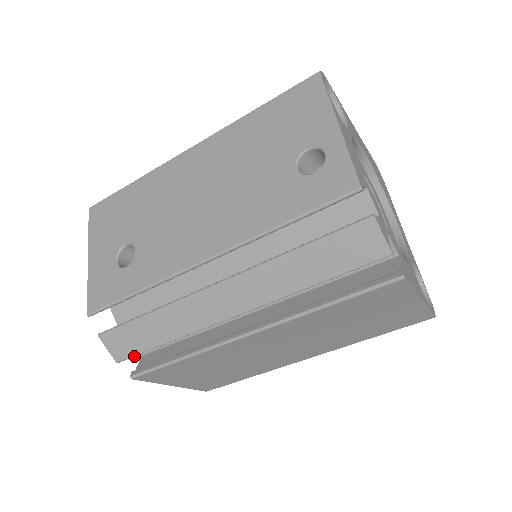
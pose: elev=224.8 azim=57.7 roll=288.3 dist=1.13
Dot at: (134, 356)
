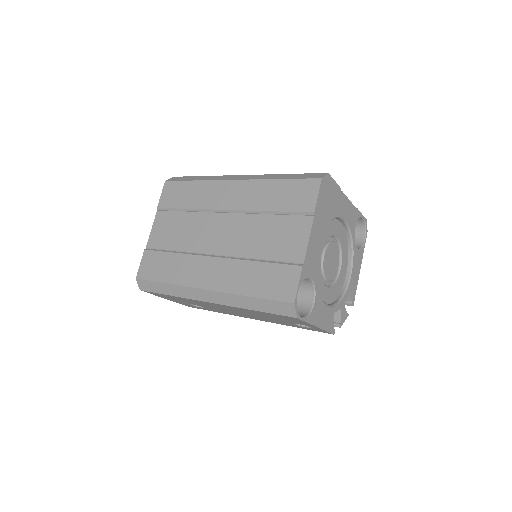
Dot at: occluded
